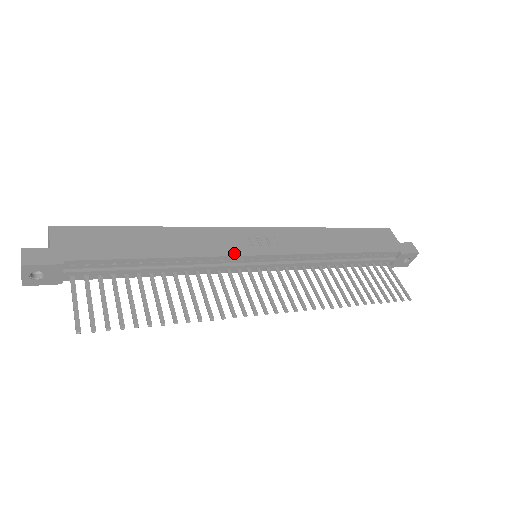
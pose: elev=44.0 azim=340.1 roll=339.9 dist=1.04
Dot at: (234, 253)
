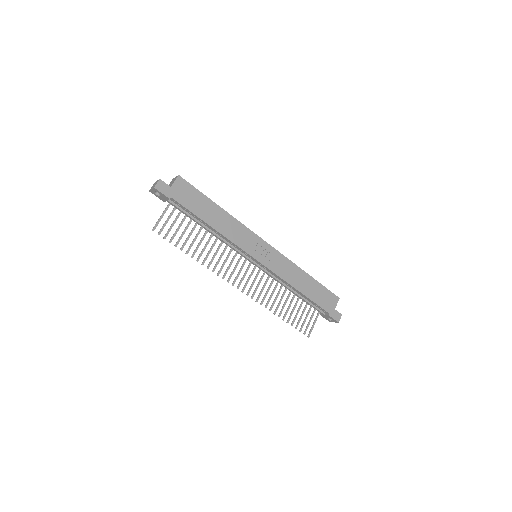
Dot at: (244, 249)
